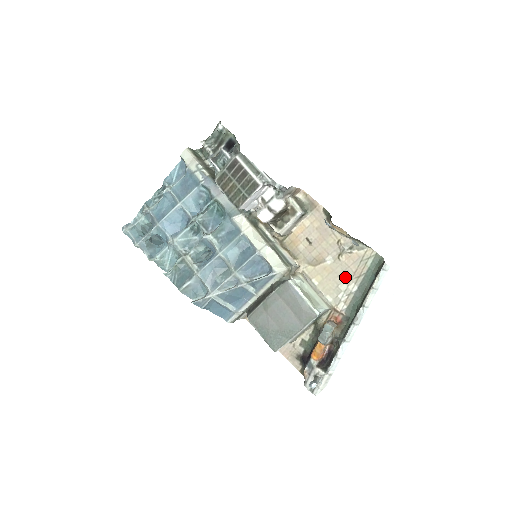
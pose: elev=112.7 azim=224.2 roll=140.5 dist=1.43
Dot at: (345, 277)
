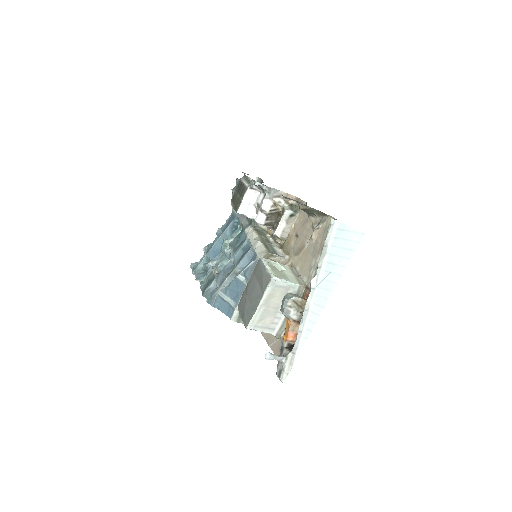
Dot at: (315, 253)
